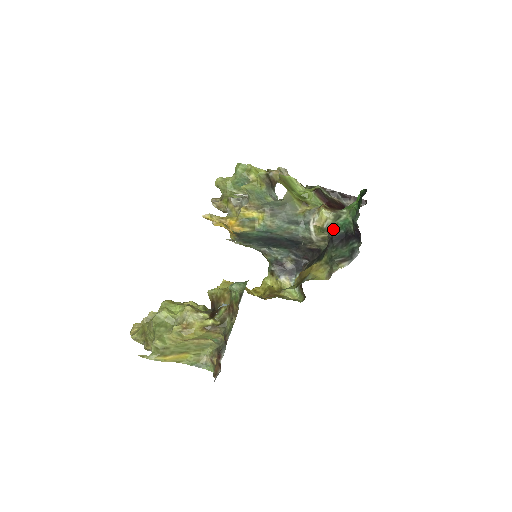
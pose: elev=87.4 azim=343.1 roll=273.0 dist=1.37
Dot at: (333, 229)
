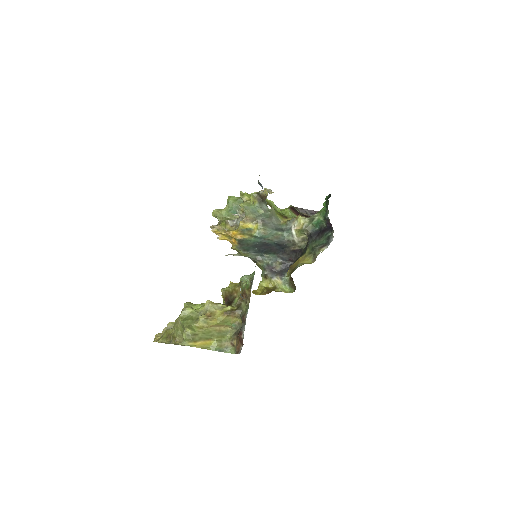
Dot at: (310, 228)
